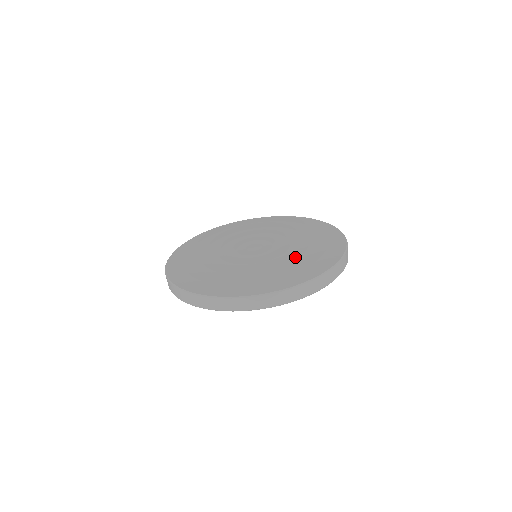
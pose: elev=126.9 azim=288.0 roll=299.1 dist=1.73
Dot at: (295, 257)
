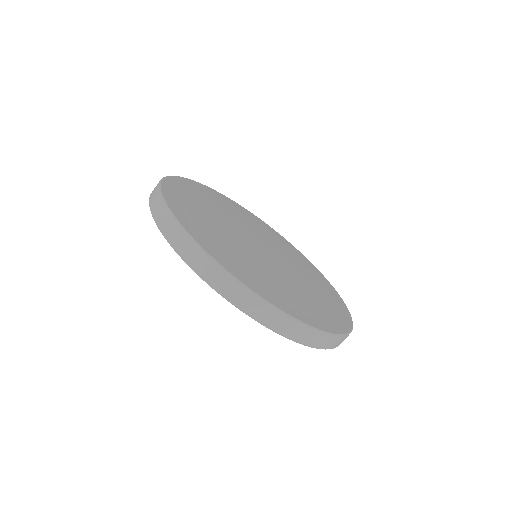
Dot at: (289, 286)
